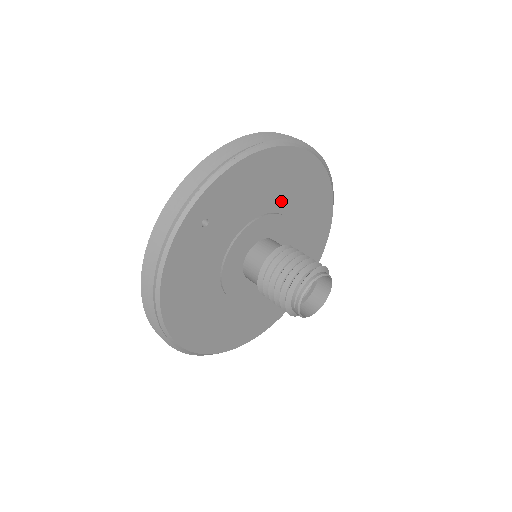
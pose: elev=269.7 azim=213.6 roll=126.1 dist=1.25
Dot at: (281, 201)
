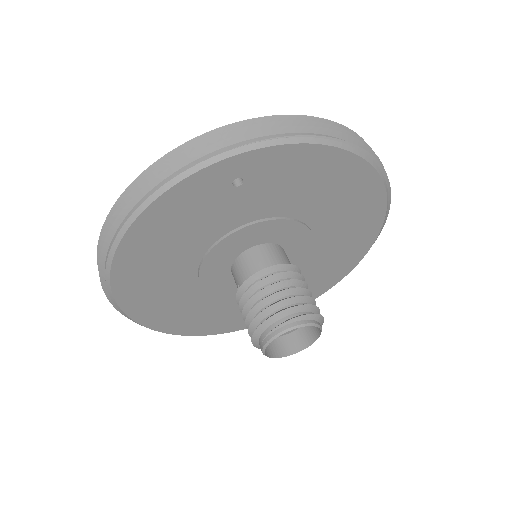
Dot at: (323, 219)
